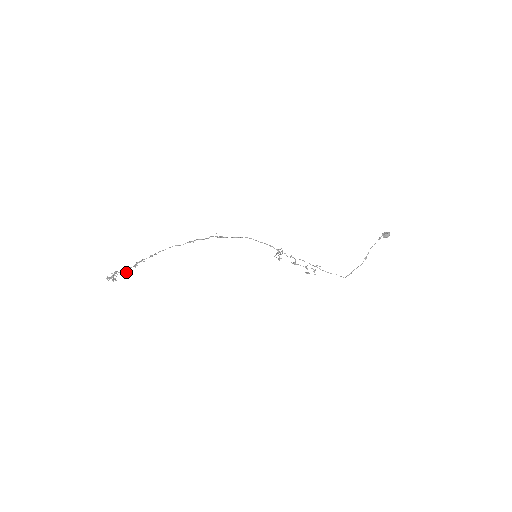
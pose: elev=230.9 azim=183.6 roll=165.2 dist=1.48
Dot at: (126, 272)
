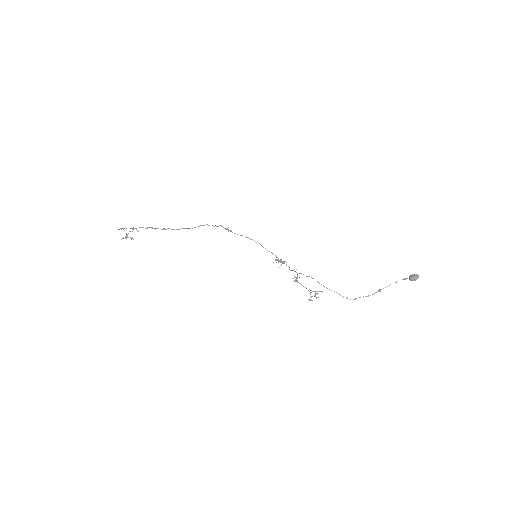
Dot at: (136, 229)
